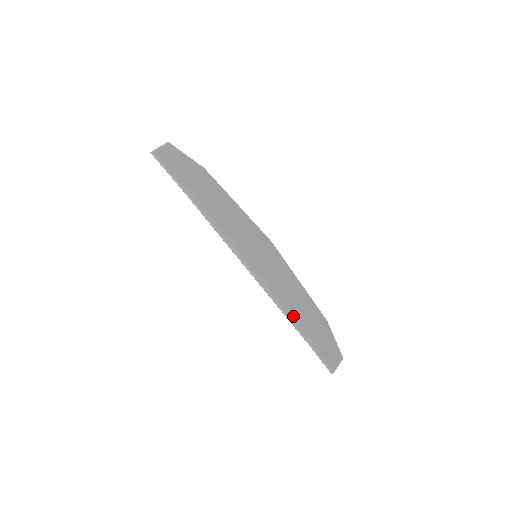
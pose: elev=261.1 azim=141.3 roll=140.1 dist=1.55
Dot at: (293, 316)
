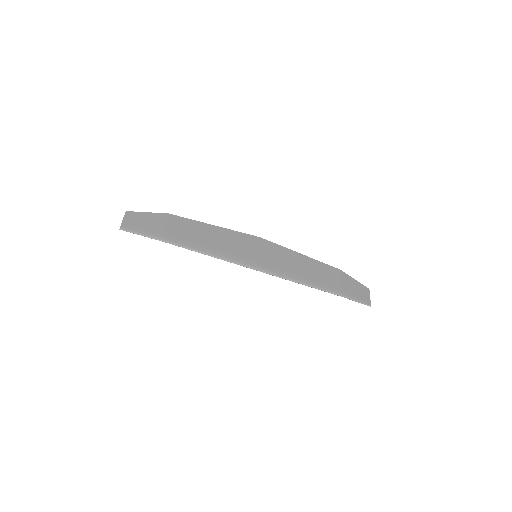
Dot at: (315, 283)
